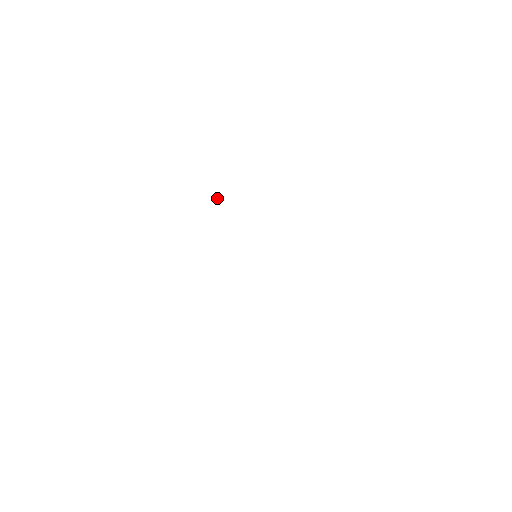
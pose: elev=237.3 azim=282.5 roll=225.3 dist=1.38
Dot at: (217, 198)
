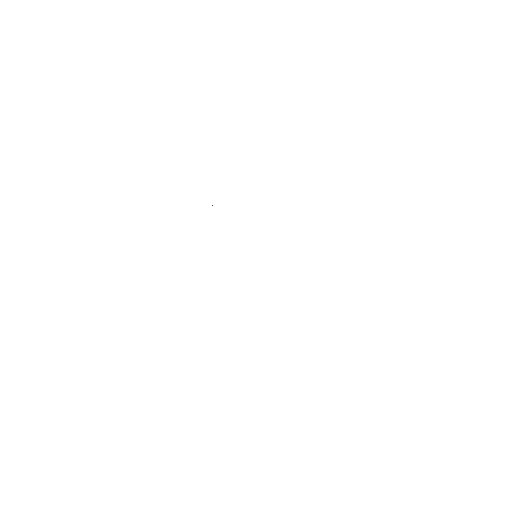
Dot at: occluded
